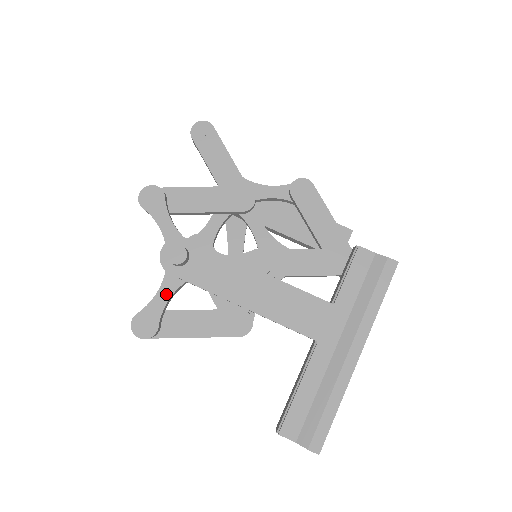
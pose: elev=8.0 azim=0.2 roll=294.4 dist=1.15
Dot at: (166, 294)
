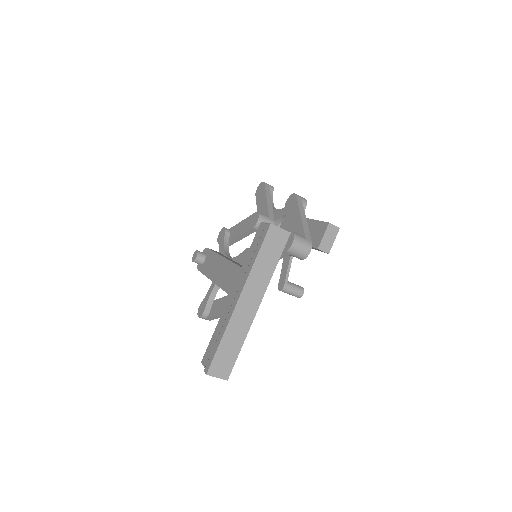
Dot at: (212, 288)
